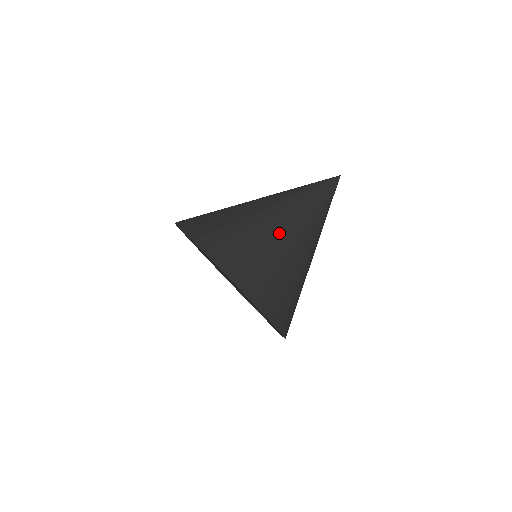
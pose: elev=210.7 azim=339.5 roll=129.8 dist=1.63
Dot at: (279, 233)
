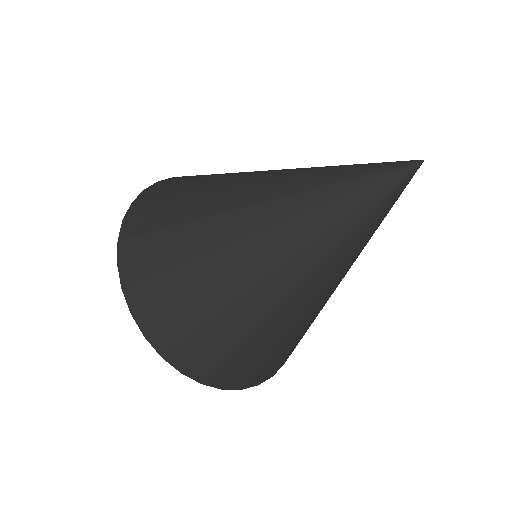
Dot at: (234, 262)
